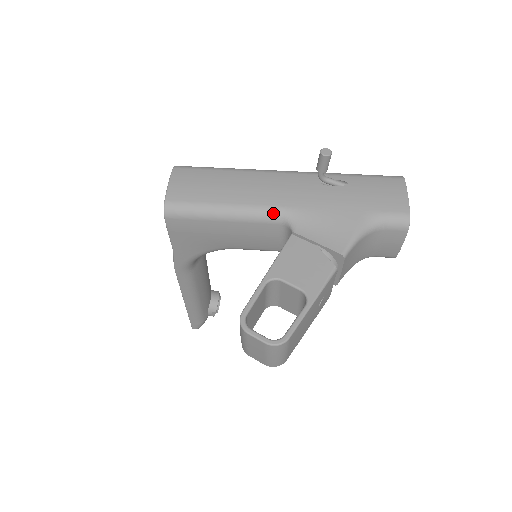
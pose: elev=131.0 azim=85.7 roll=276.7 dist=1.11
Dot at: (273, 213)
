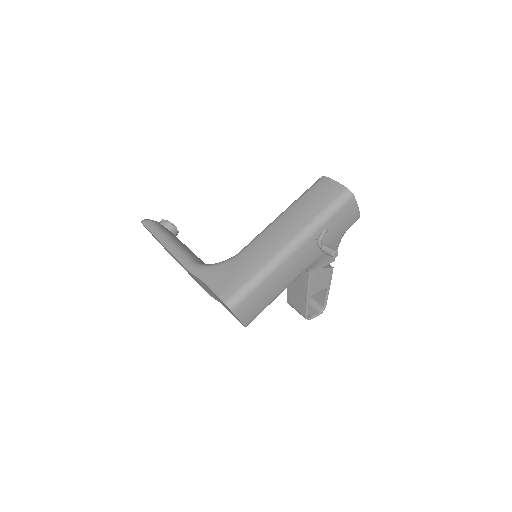
Dot at: occluded
